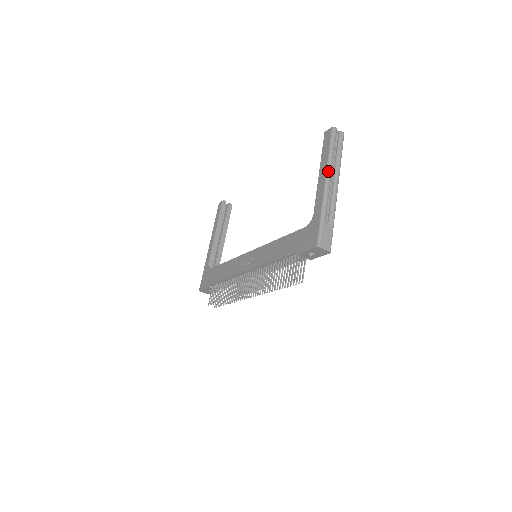
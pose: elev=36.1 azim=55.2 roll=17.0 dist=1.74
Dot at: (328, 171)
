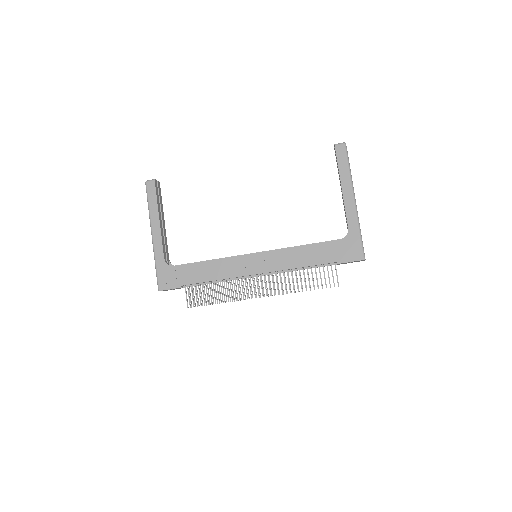
Dot at: (353, 189)
